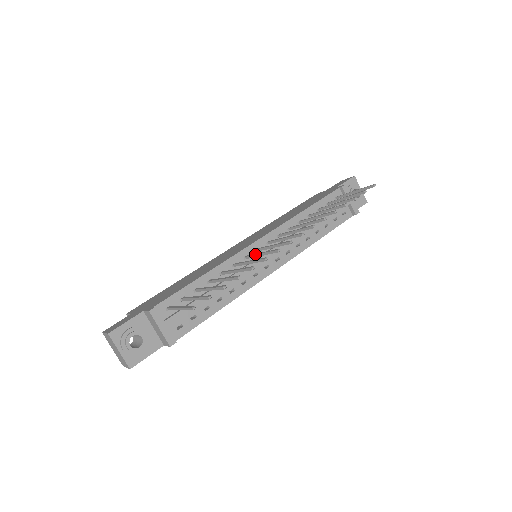
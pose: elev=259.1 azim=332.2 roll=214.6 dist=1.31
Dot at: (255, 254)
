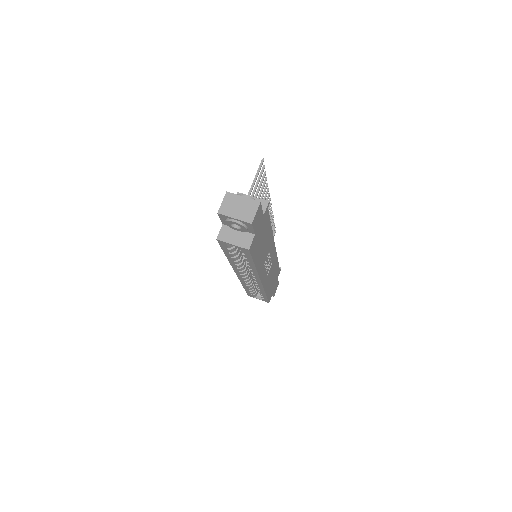
Dot at: occluded
